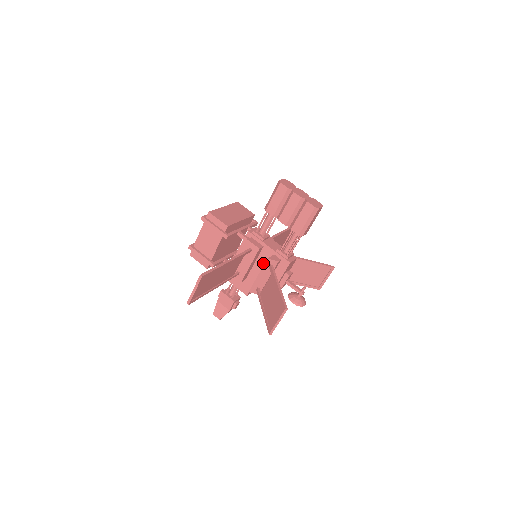
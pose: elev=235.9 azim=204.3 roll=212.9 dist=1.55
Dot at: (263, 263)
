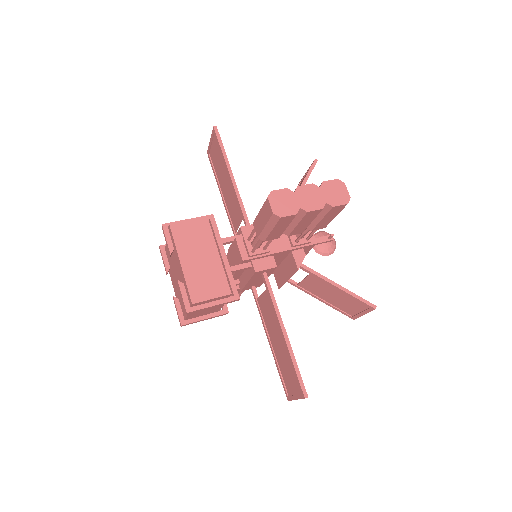
Dot at: (277, 261)
